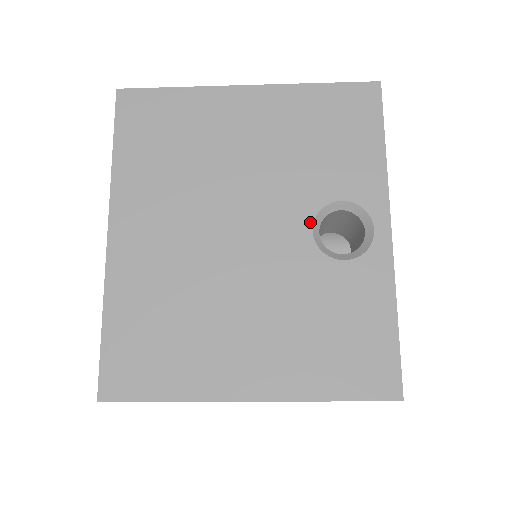
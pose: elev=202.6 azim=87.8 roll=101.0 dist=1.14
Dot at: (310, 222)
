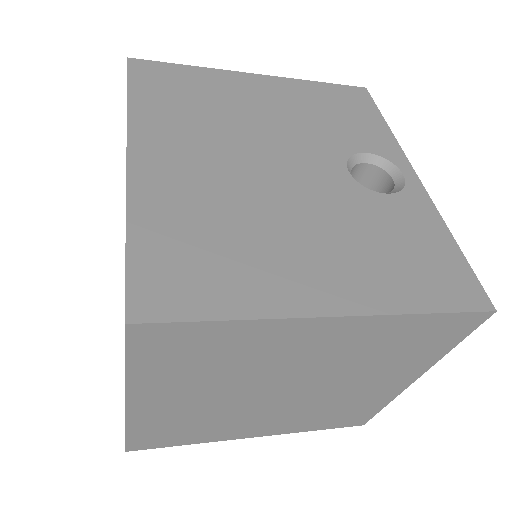
Dot at: (344, 164)
